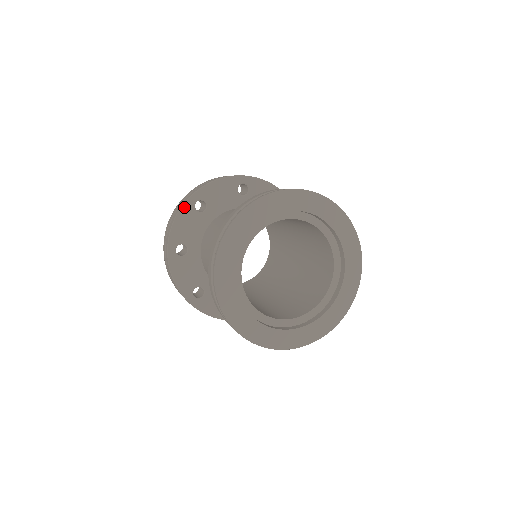
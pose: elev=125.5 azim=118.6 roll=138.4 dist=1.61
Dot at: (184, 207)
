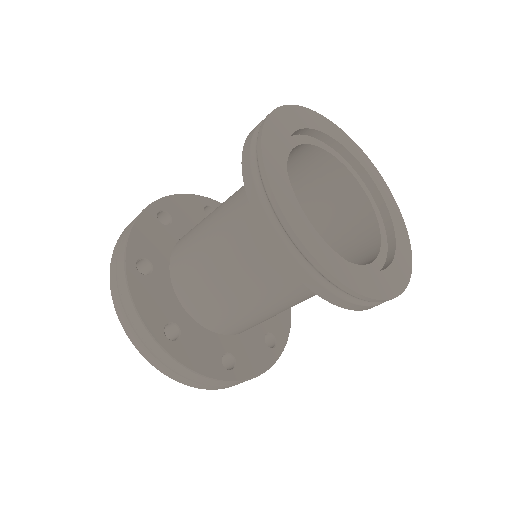
Dot at: (130, 281)
